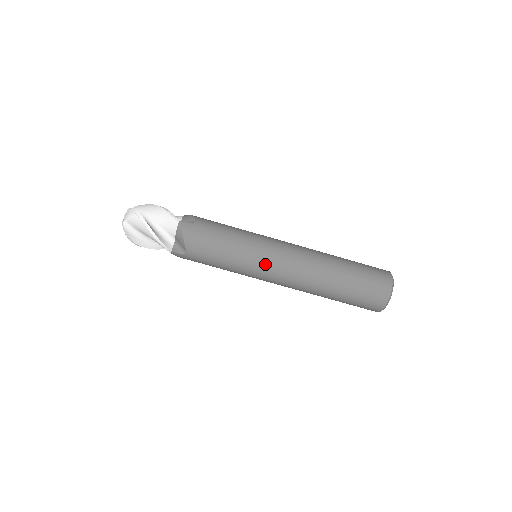
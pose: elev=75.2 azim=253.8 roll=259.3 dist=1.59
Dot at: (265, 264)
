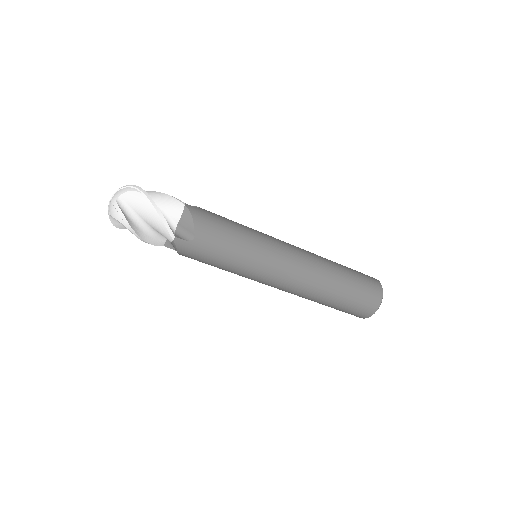
Dot at: (259, 281)
